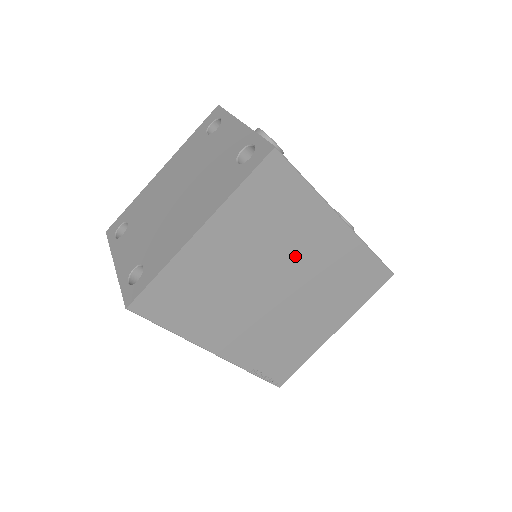
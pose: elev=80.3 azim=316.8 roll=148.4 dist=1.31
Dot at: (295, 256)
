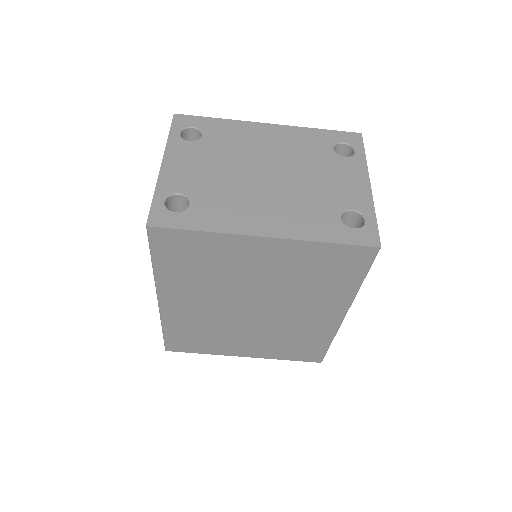
Dot at: (291, 305)
